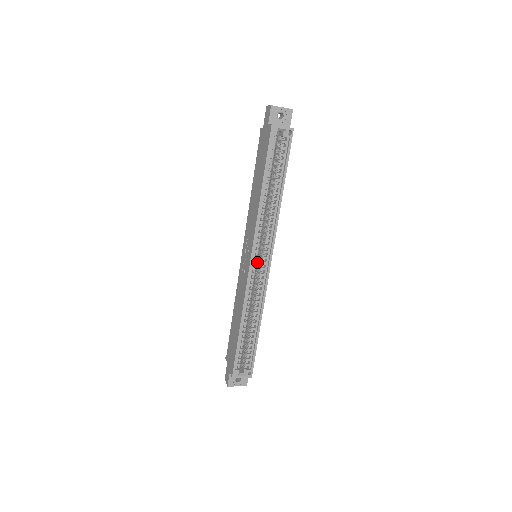
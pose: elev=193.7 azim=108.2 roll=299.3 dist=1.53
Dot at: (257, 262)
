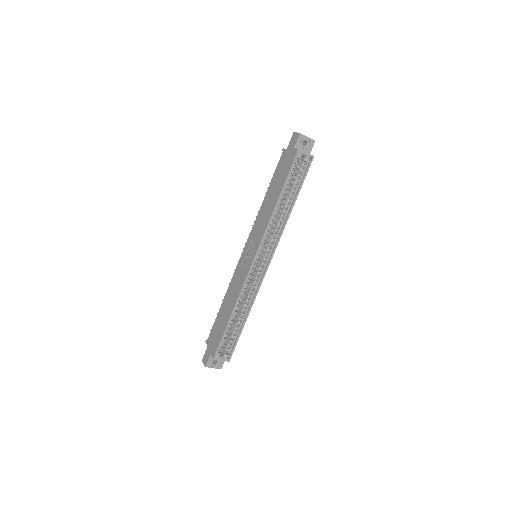
Dot at: occluded
